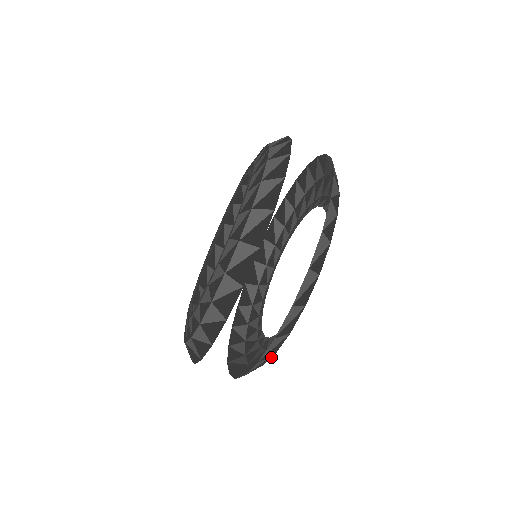
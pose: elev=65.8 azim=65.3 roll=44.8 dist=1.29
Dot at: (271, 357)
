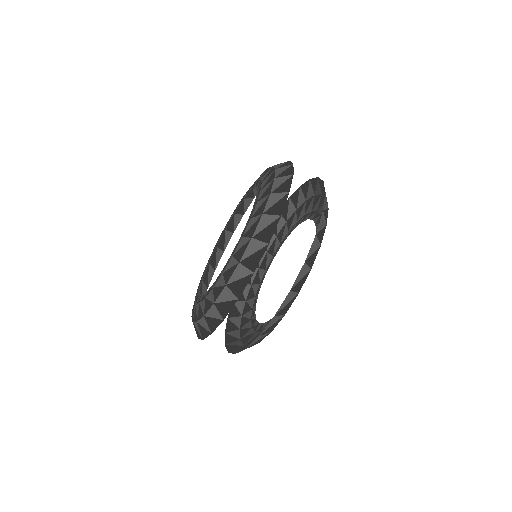
Dot at: occluded
